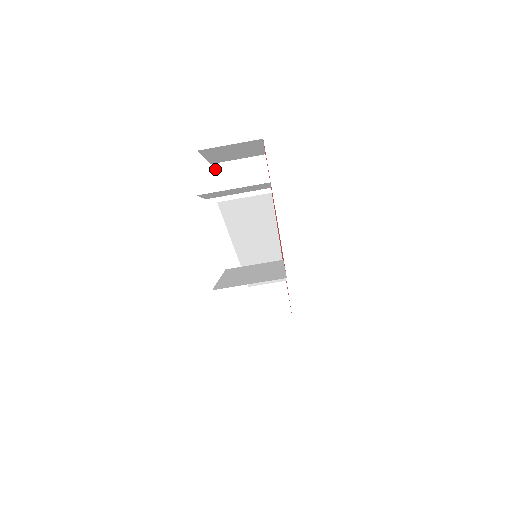
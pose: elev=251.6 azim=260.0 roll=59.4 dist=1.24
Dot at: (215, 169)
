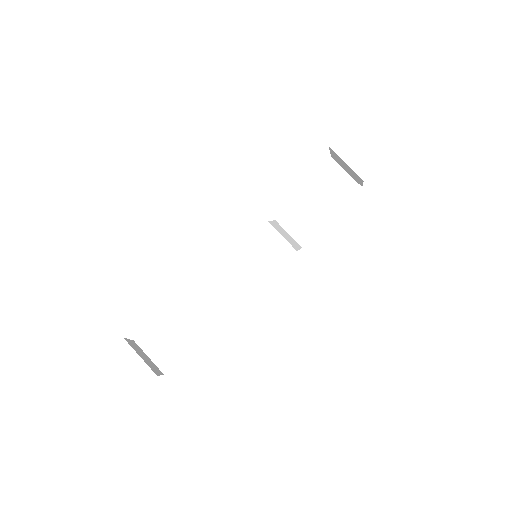
Dot at: (276, 222)
